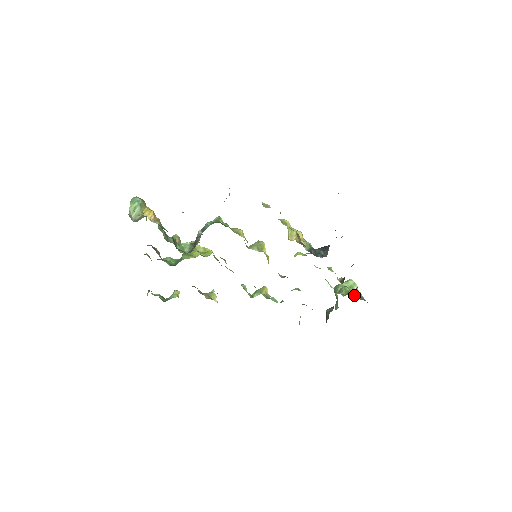
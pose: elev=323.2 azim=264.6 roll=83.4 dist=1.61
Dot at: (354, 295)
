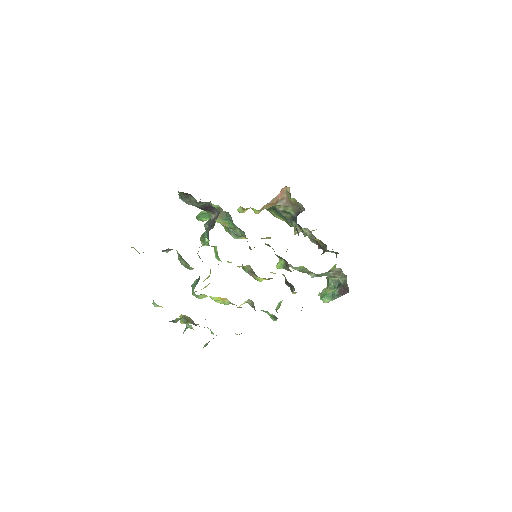
Dot at: occluded
